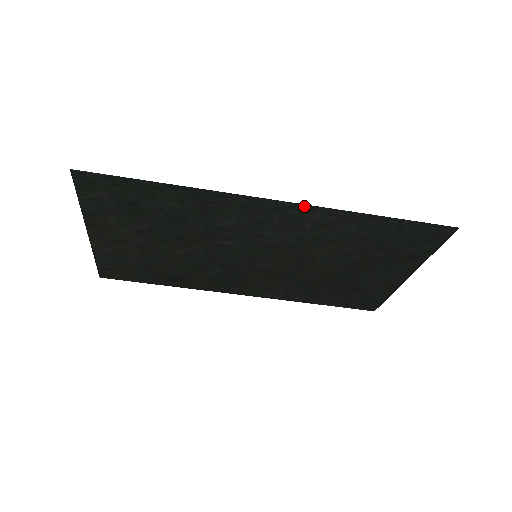
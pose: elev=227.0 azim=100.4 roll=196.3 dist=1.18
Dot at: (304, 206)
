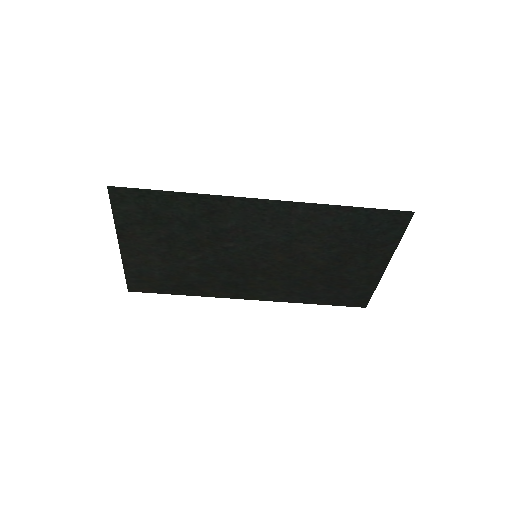
Dot at: (288, 203)
